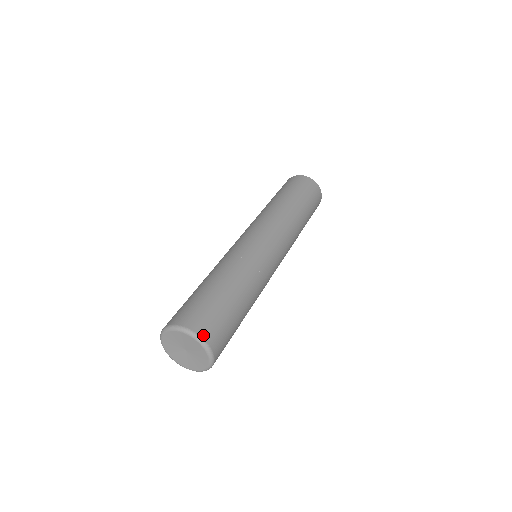
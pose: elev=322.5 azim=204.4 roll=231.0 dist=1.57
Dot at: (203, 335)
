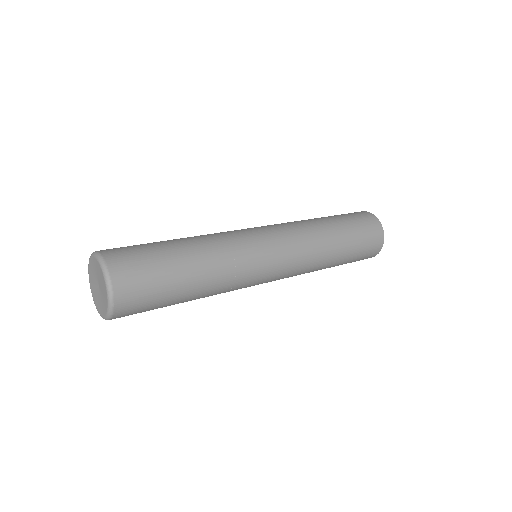
Dot at: (116, 286)
